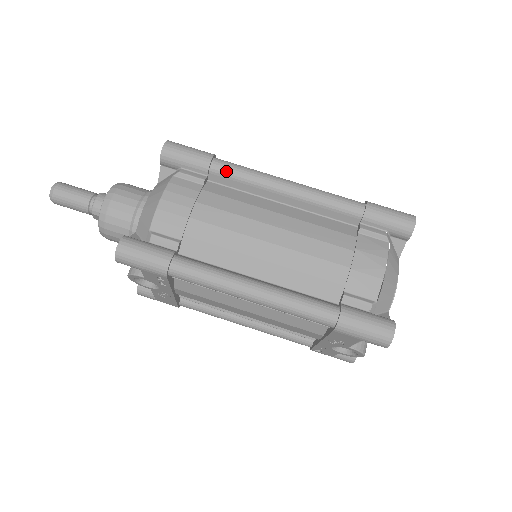
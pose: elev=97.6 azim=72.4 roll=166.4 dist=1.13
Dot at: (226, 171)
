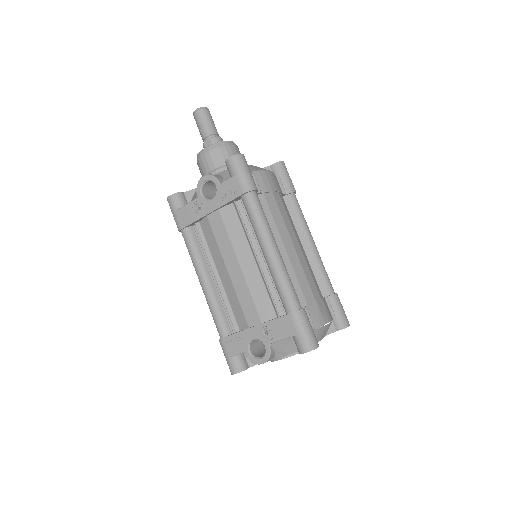
Dot at: (296, 204)
